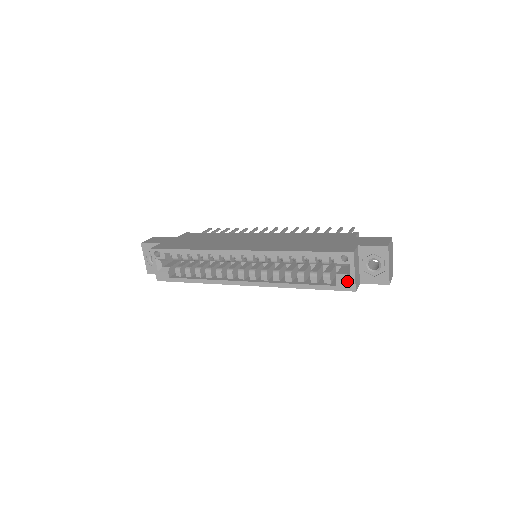
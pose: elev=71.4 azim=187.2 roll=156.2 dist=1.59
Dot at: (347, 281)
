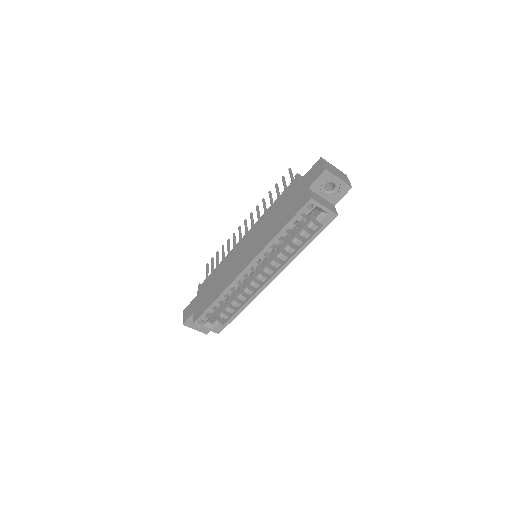
Dot at: (326, 216)
